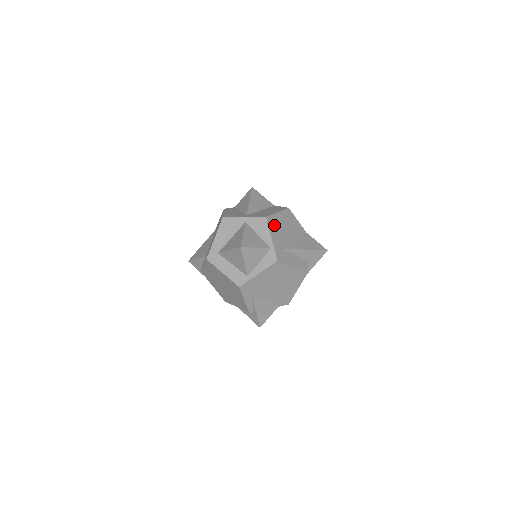
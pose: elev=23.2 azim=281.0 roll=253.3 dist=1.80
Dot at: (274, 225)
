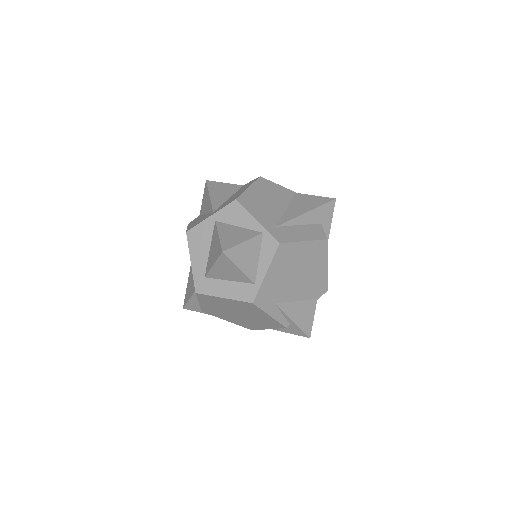
Dot at: (252, 204)
